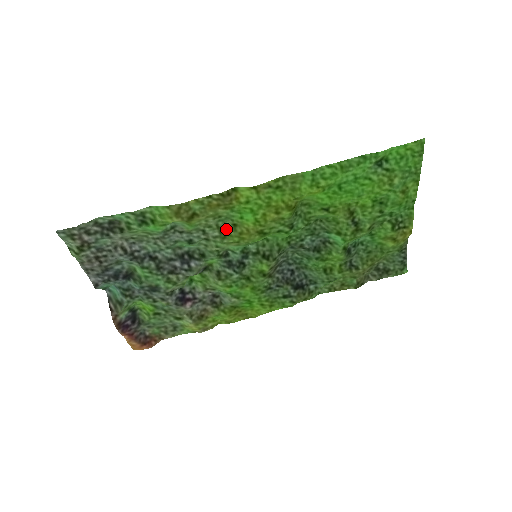
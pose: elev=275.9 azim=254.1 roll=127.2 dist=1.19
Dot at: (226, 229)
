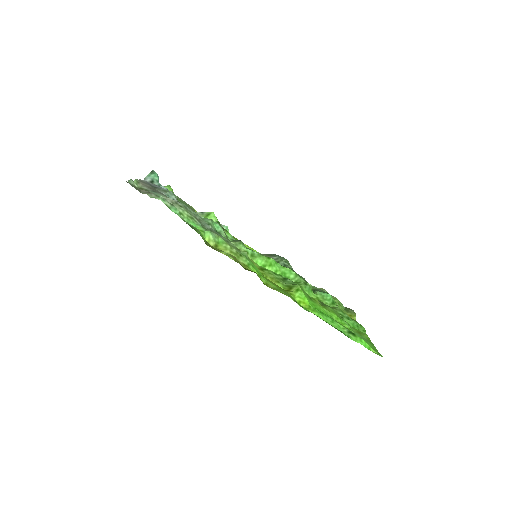
Dot at: (243, 252)
